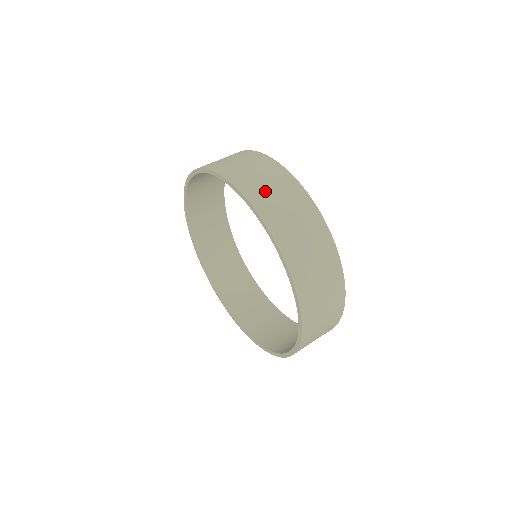
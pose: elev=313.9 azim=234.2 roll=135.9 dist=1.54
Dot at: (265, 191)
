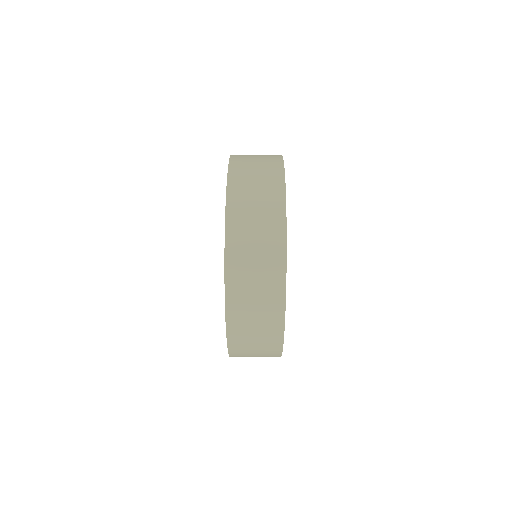
Dot at: (247, 310)
